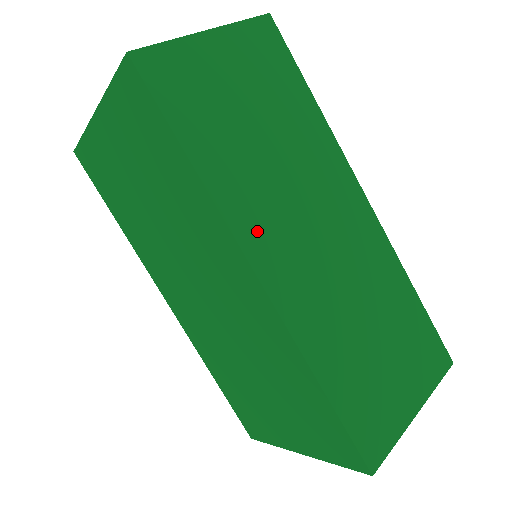
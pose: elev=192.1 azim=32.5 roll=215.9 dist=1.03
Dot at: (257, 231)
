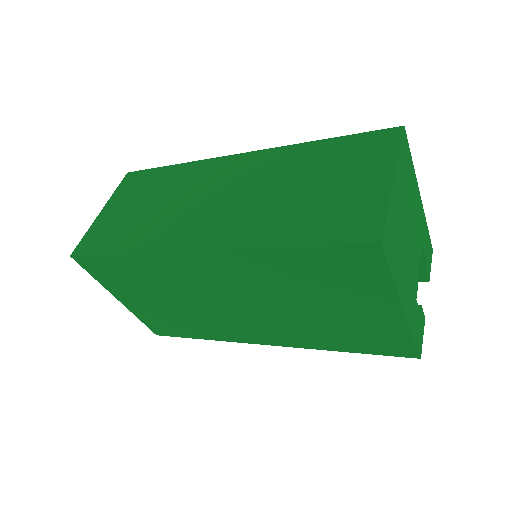
Dot at: (175, 237)
